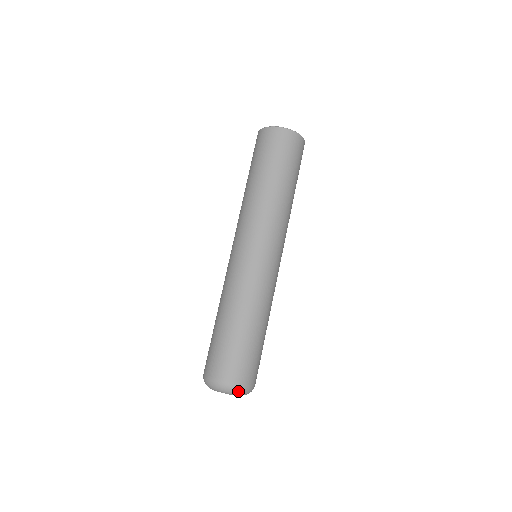
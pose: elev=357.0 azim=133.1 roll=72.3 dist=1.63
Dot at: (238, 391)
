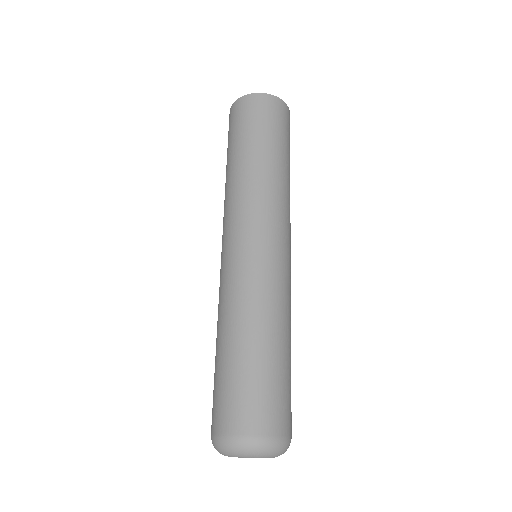
Dot at: (287, 448)
